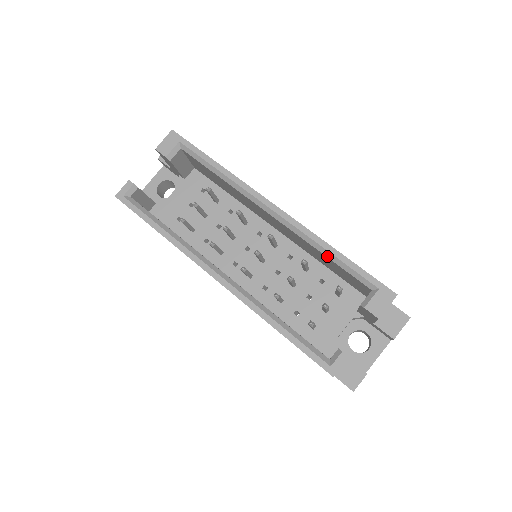
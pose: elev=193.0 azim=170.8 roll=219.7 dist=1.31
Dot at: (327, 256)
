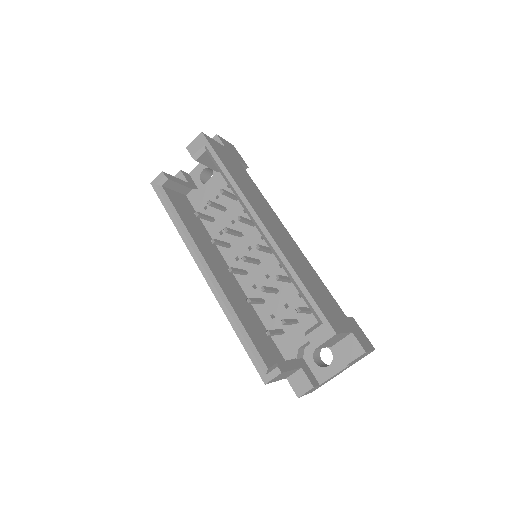
Dot at: (291, 280)
